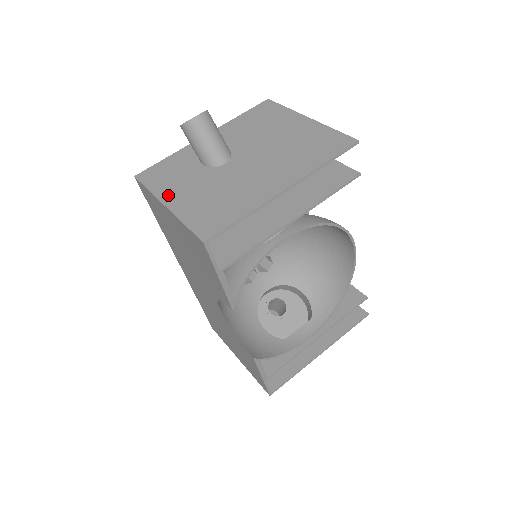
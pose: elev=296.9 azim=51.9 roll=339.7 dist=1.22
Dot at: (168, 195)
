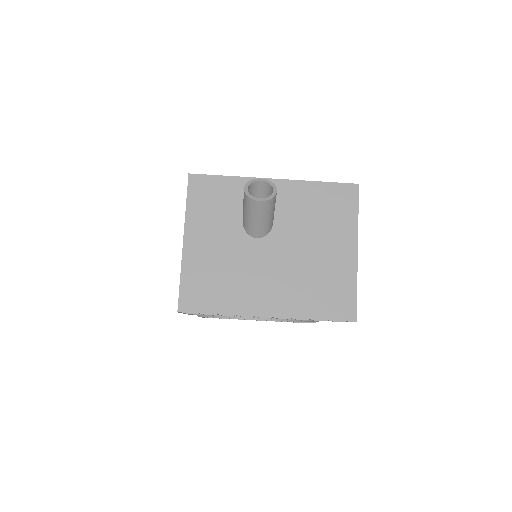
Dot at: (194, 230)
